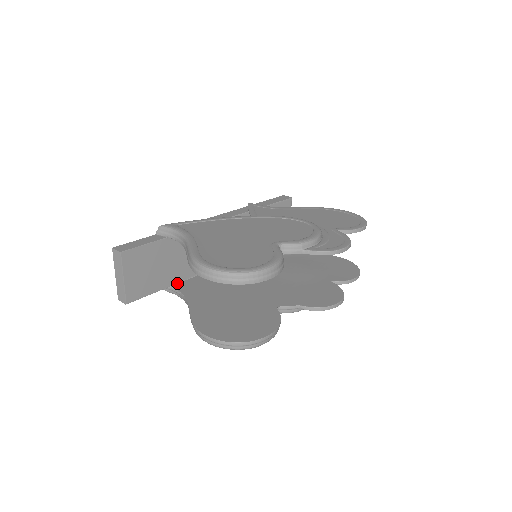
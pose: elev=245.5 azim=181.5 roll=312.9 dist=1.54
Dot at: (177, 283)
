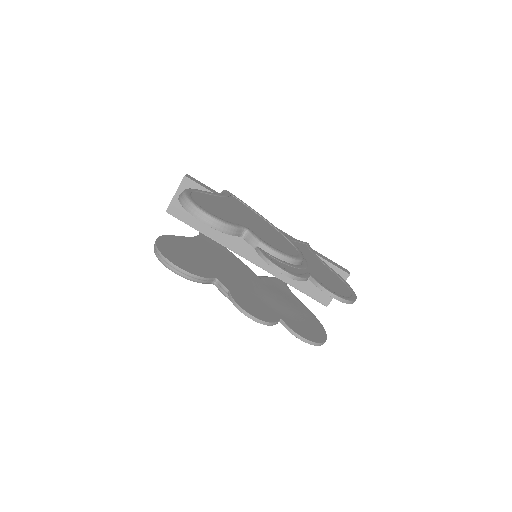
Dot at: (206, 235)
